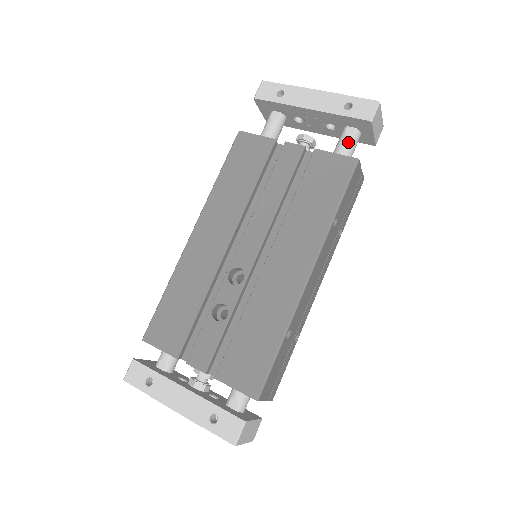
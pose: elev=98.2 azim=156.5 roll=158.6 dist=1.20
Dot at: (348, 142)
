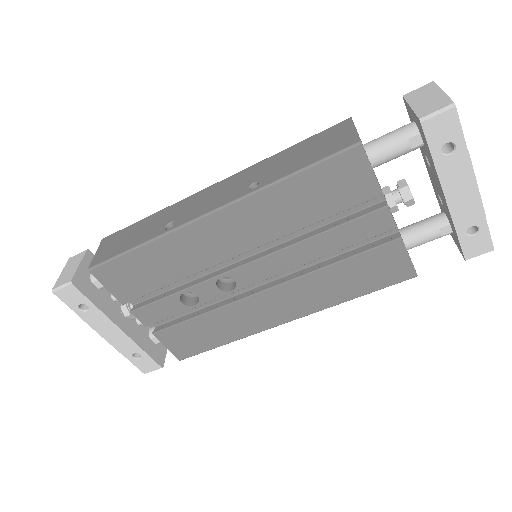
Dot at: (432, 239)
